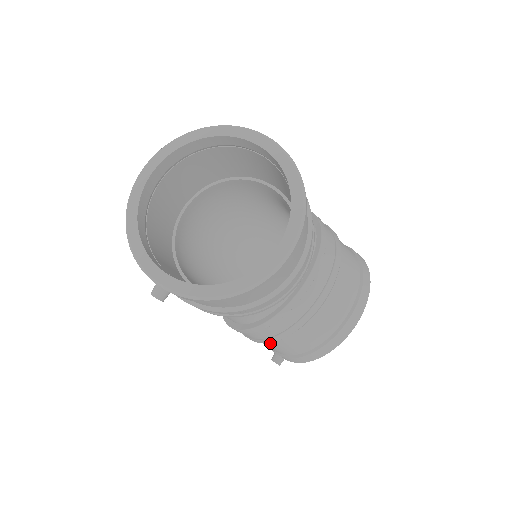
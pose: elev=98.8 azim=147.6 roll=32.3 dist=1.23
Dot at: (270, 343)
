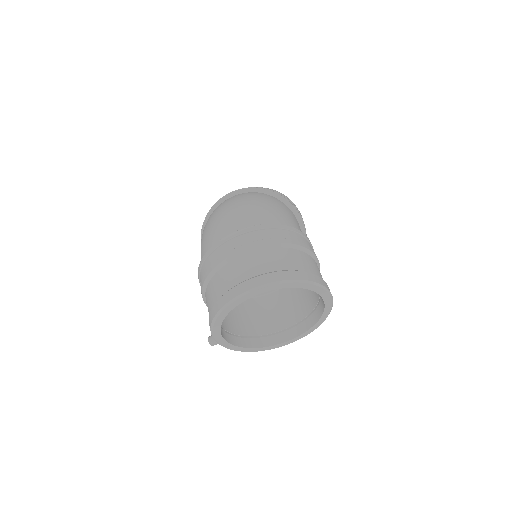
Dot at: occluded
